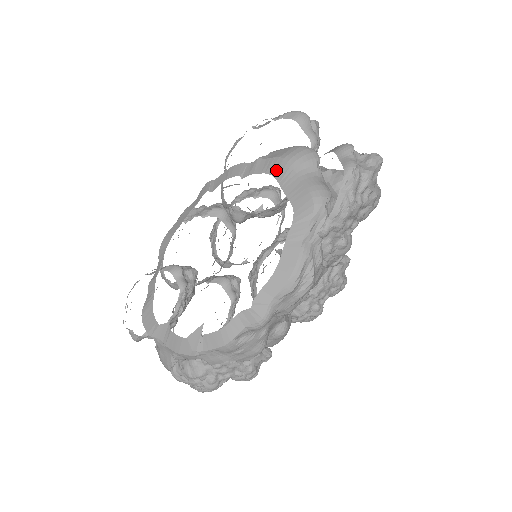
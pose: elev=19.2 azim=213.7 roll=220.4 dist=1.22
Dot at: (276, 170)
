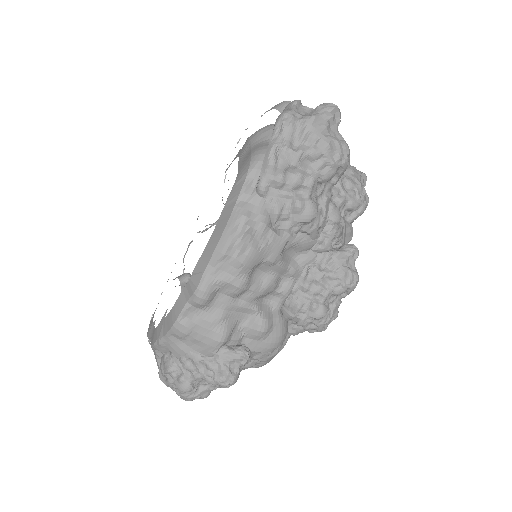
Dot at: (241, 150)
